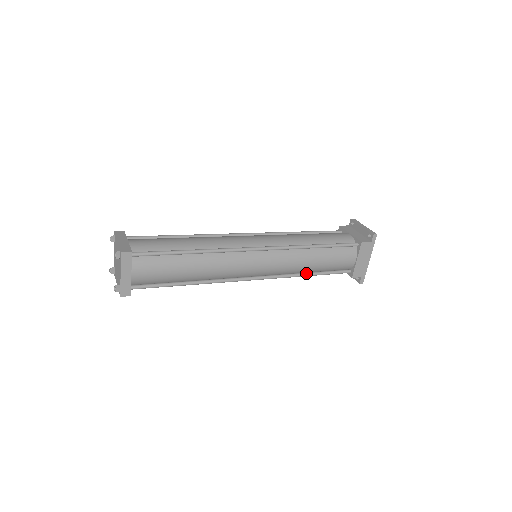
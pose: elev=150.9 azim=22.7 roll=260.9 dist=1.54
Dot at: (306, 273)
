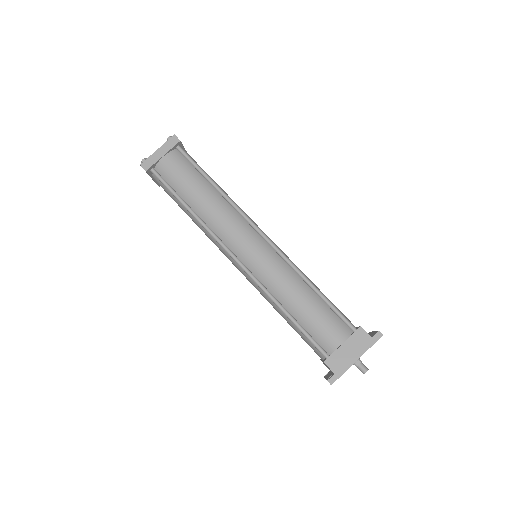
Dot at: (283, 306)
